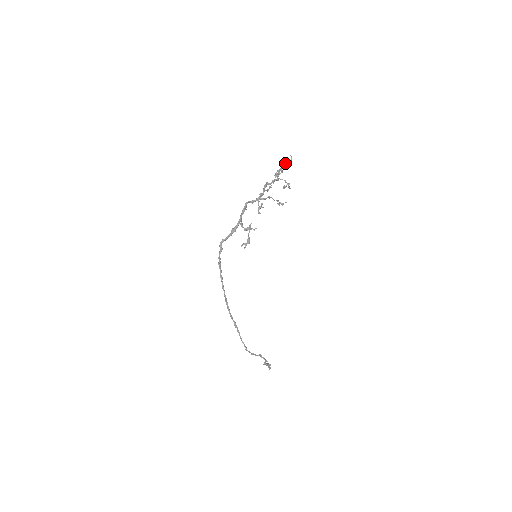
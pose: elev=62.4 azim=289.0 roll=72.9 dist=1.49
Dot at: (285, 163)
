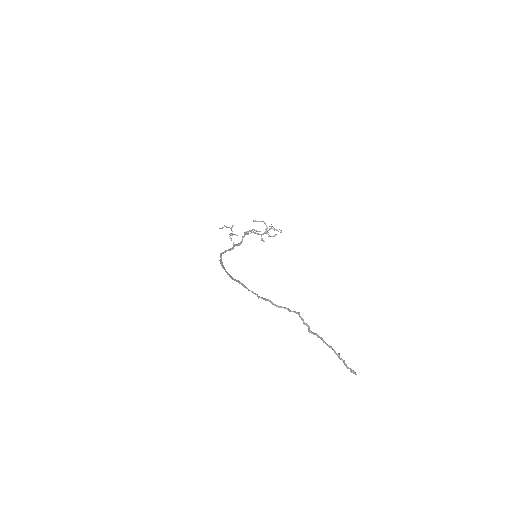
Dot at: occluded
